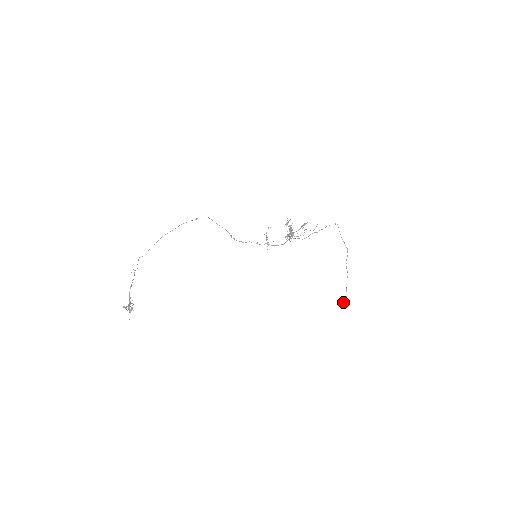
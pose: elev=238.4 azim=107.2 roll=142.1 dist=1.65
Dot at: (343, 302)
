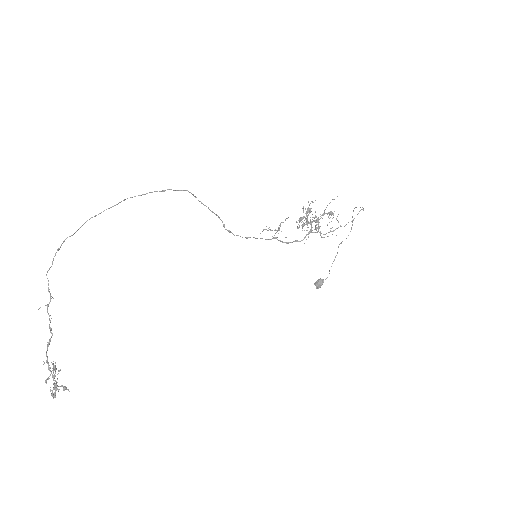
Dot at: (322, 283)
